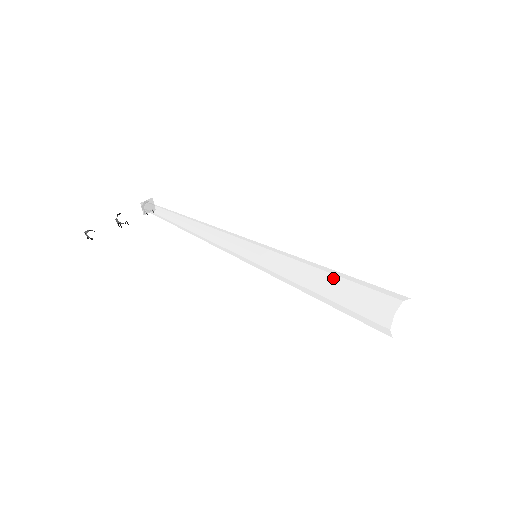
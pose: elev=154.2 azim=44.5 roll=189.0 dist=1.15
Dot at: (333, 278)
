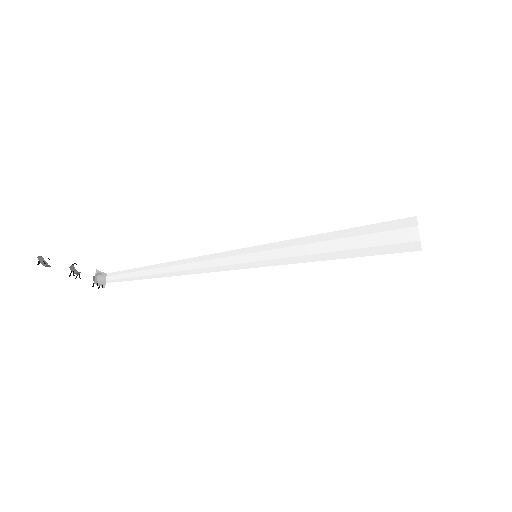
Dot at: occluded
